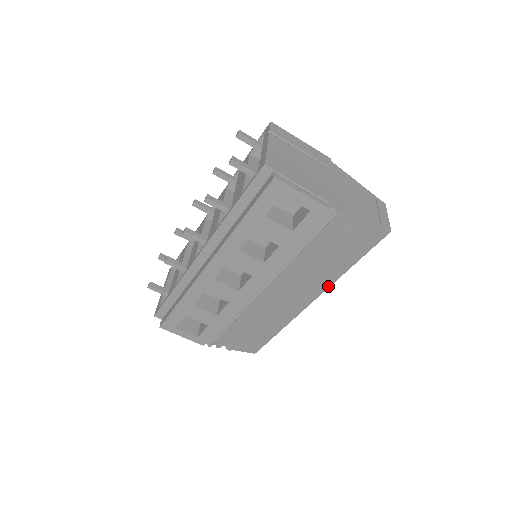
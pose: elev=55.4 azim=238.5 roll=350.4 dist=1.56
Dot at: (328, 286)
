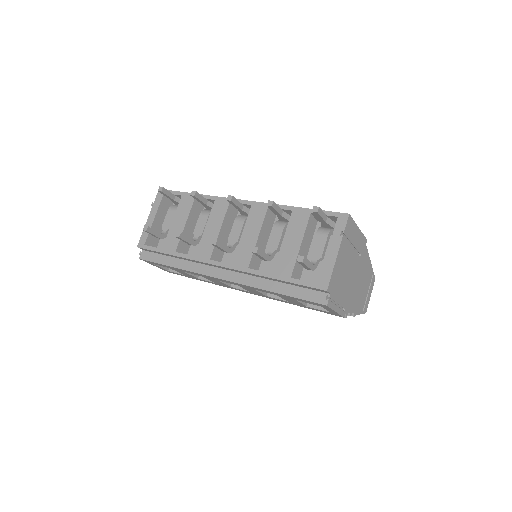
Dot at: occluded
